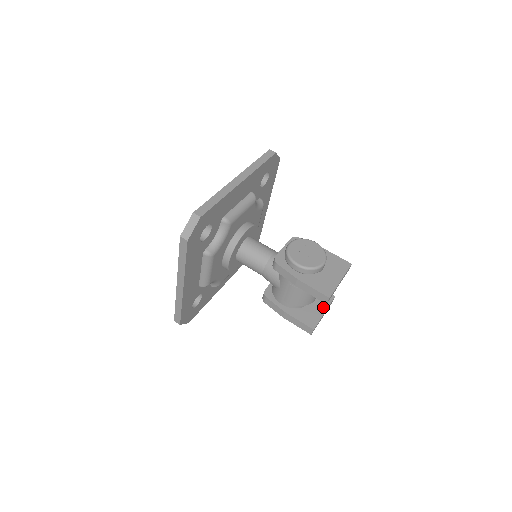
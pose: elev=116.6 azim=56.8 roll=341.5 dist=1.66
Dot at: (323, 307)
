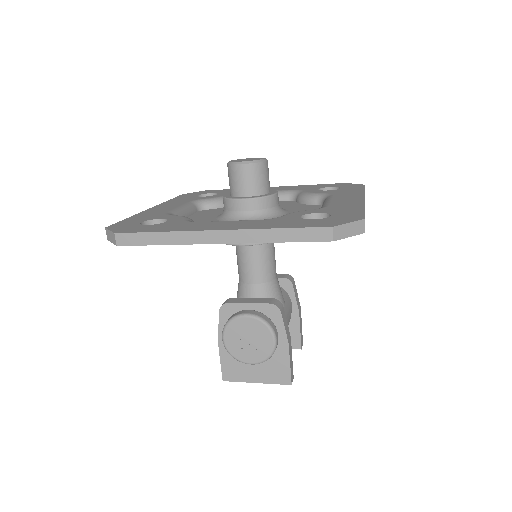
Dot at: occluded
